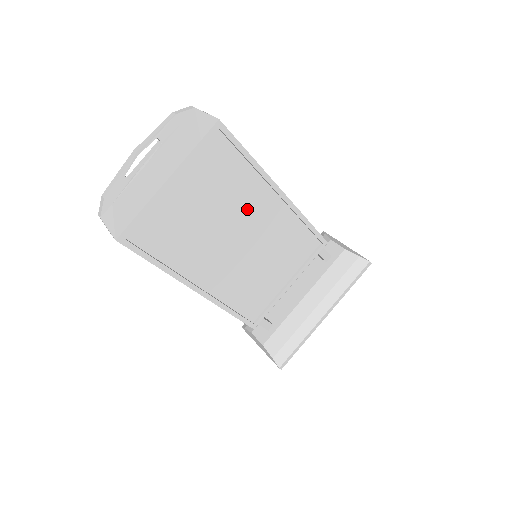
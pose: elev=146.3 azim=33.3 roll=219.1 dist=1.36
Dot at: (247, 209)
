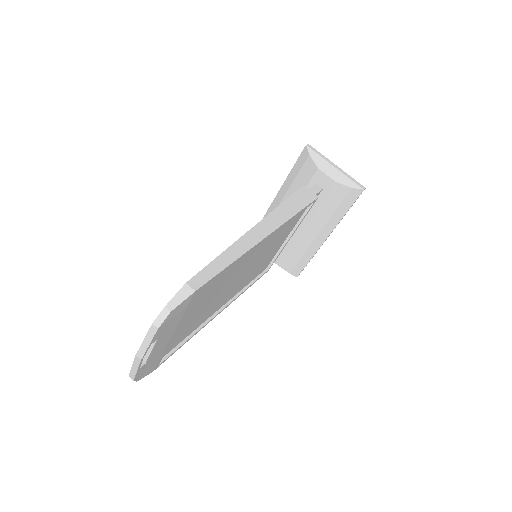
Dot at: (240, 266)
